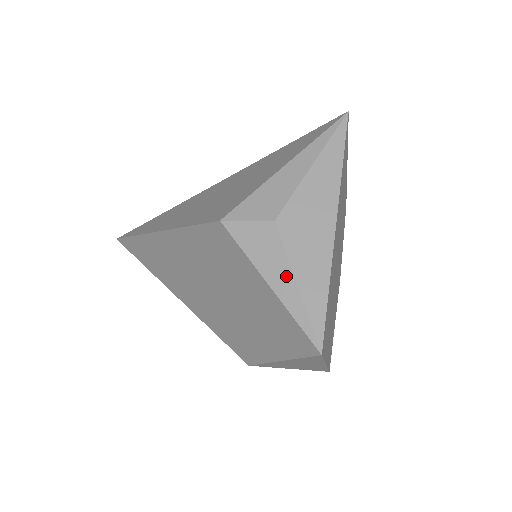
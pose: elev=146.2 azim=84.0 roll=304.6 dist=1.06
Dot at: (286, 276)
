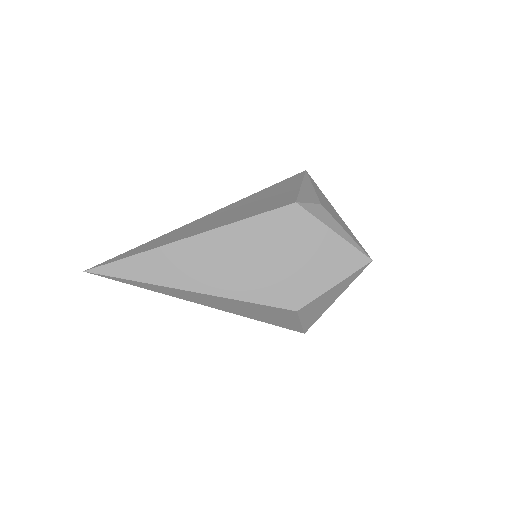
Dot at: (340, 228)
